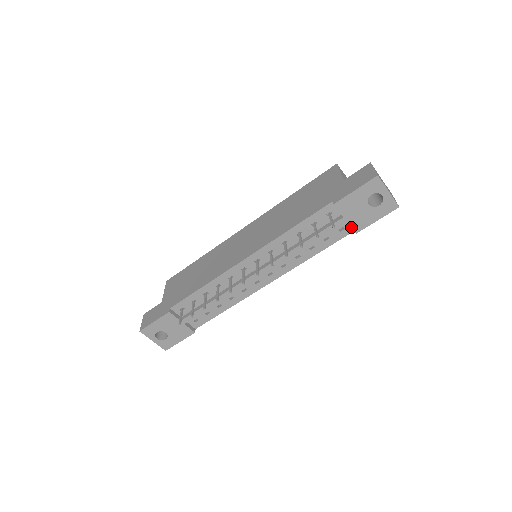
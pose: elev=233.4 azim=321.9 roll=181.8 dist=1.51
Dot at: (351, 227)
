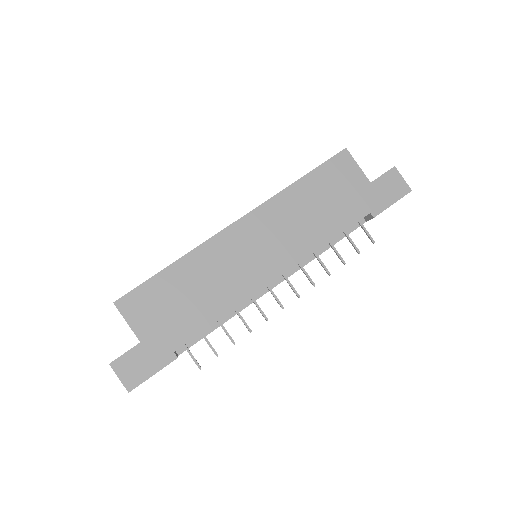
Dot at: occluded
